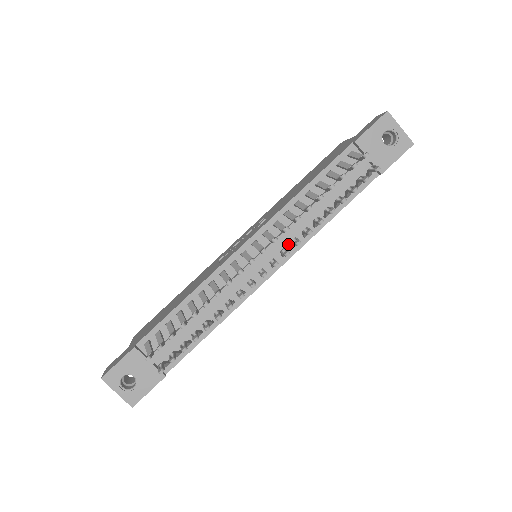
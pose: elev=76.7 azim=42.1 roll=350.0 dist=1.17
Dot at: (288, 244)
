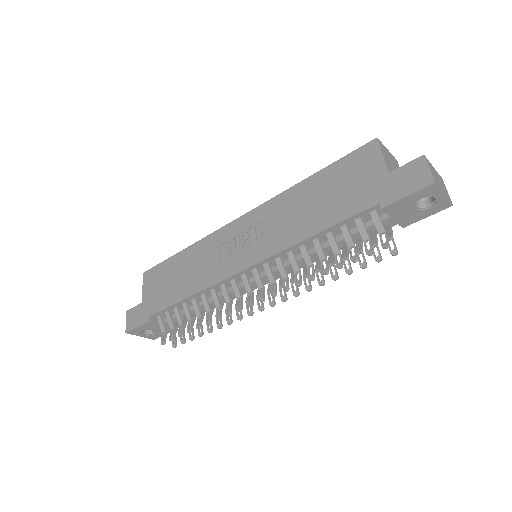
Dot at: occluded
